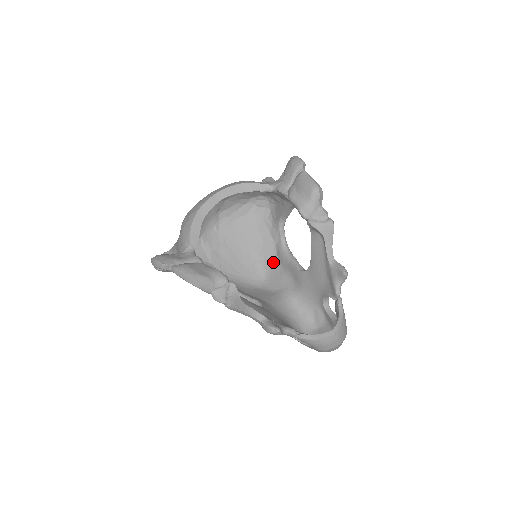
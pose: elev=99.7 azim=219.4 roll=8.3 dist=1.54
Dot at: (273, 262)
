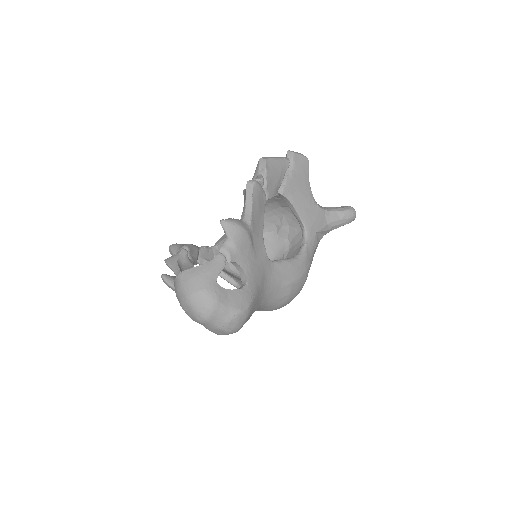
Dot at: occluded
